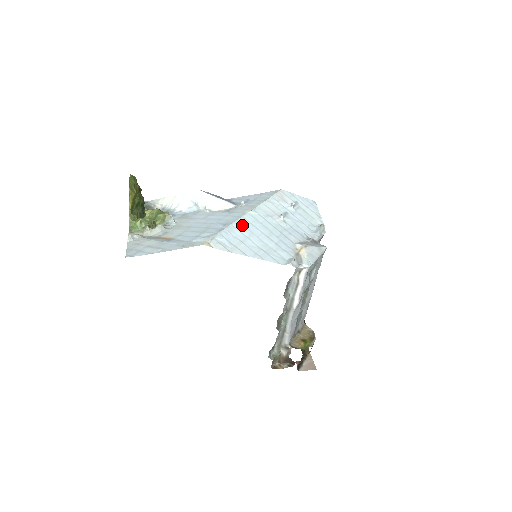
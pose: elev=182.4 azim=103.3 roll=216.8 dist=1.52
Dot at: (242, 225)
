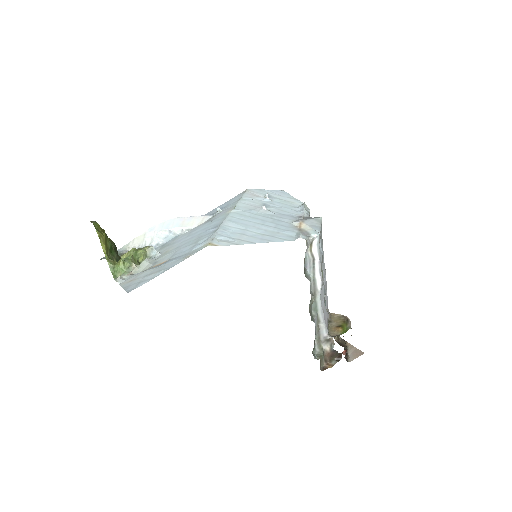
Dot at: (232, 222)
